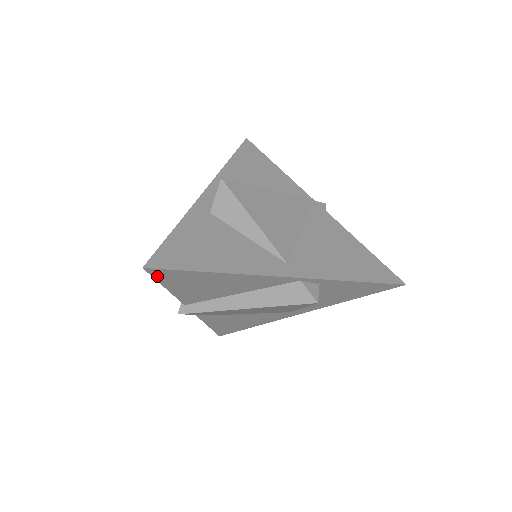
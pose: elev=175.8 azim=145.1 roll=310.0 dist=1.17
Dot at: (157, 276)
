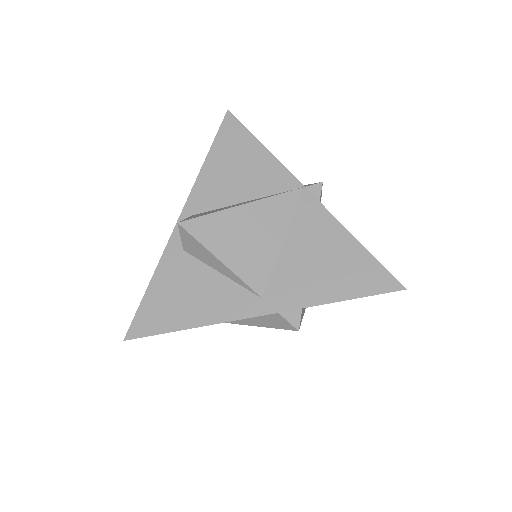
Dot at: occluded
